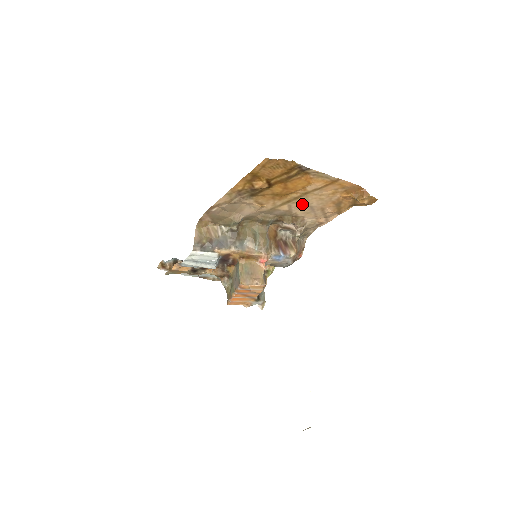
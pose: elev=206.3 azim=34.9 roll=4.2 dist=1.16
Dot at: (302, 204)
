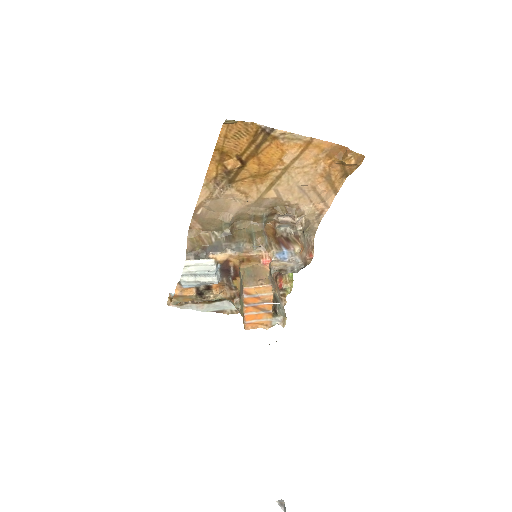
Dot at: (288, 185)
